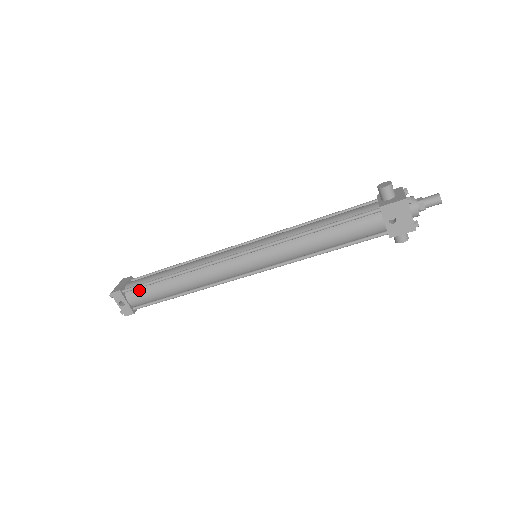
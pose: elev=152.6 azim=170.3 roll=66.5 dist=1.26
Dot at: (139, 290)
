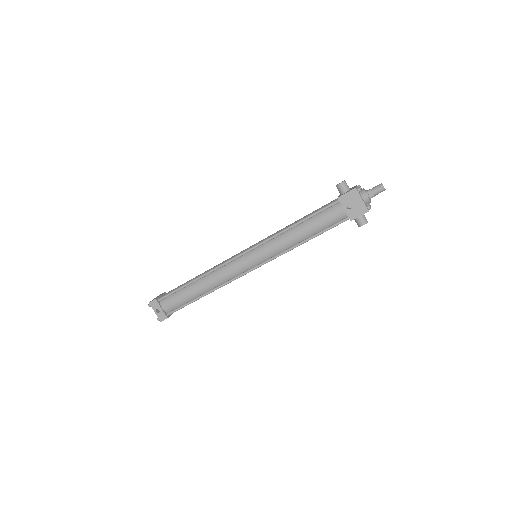
Dot at: (170, 297)
